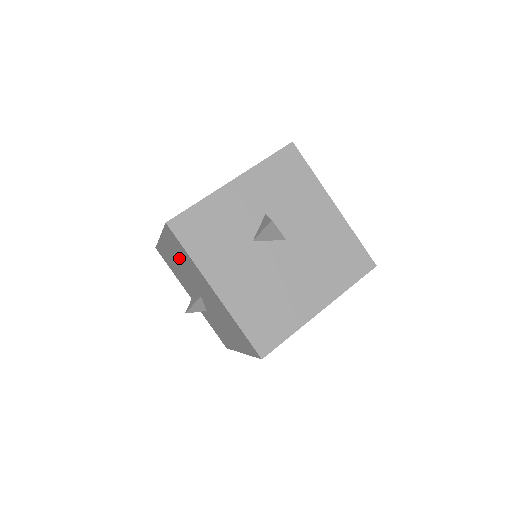
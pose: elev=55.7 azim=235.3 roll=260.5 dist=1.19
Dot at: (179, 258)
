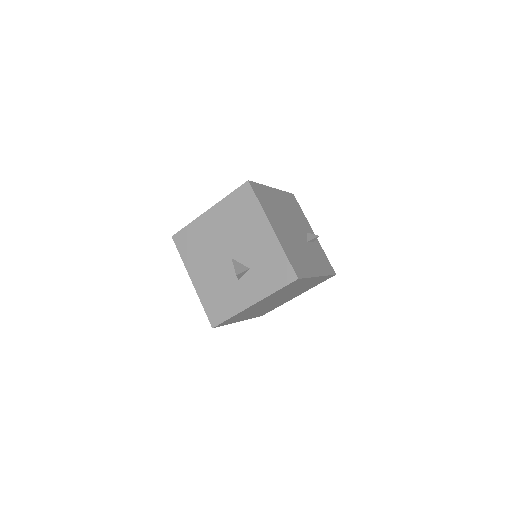
Dot at: (200, 256)
